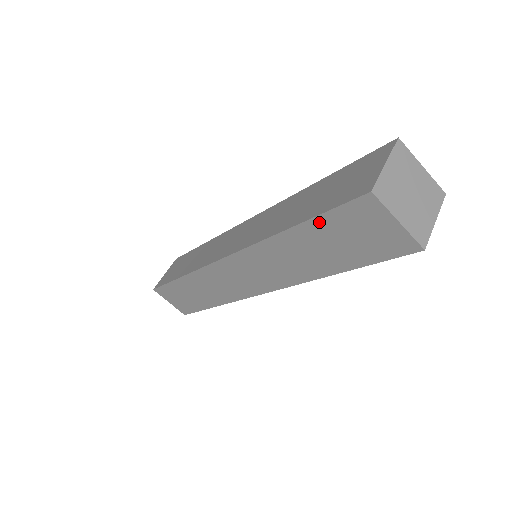
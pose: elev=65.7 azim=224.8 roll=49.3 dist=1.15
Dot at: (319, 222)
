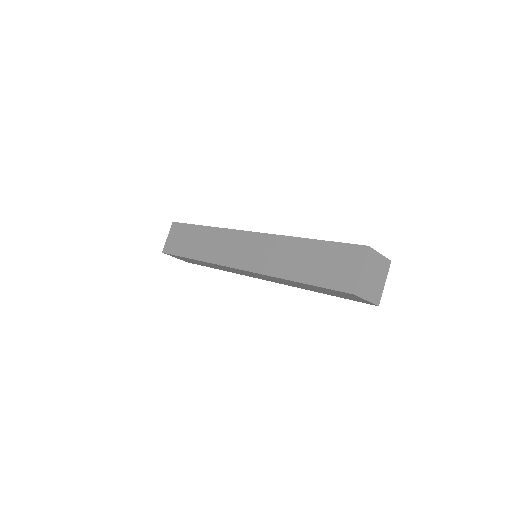
Dot at: (317, 287)
